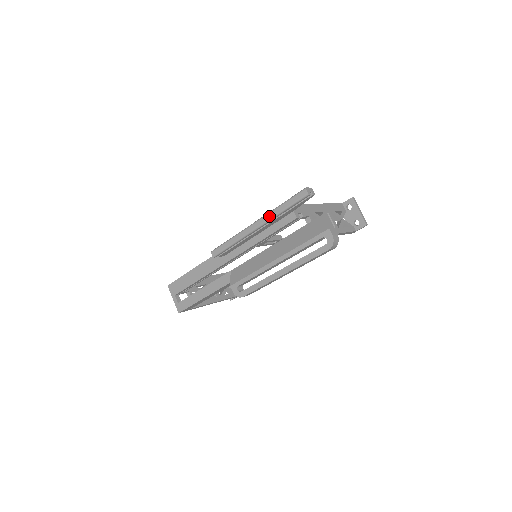
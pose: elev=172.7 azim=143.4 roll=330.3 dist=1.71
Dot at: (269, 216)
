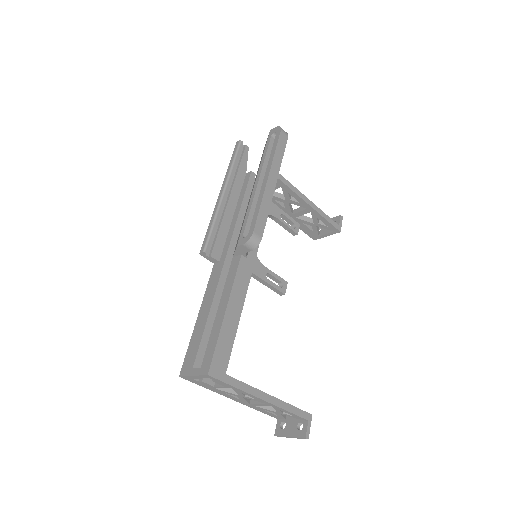
Dot at: (226, 177)
